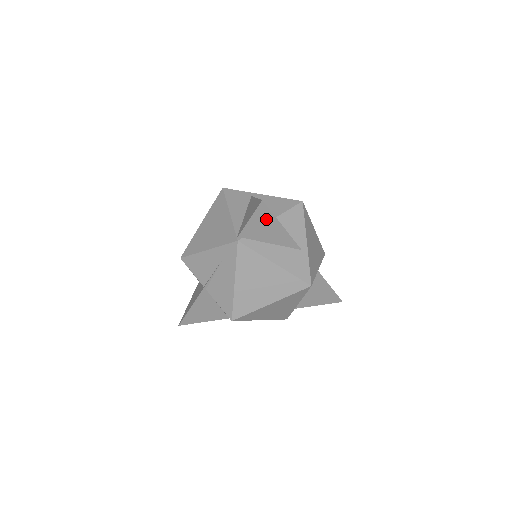
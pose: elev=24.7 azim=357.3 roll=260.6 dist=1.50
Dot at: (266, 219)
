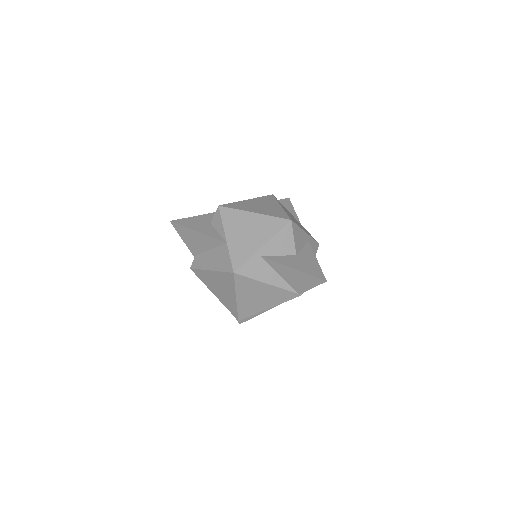
Dot at: occluded
